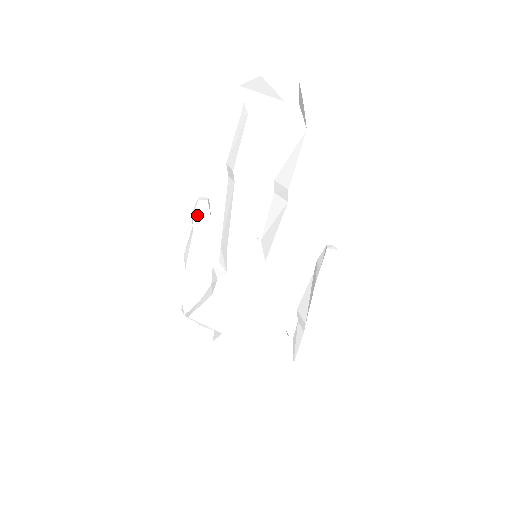
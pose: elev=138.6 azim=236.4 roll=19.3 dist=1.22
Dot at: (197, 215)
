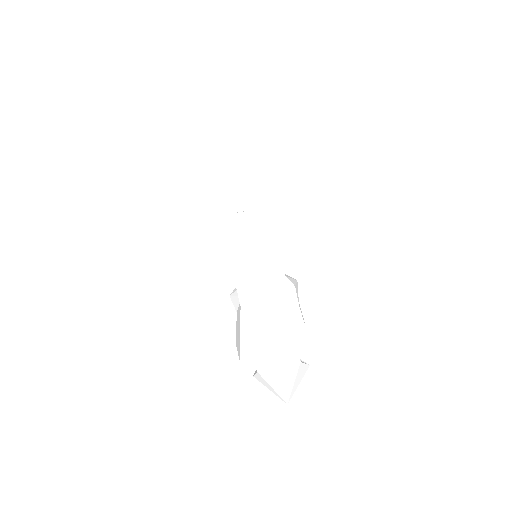
Dot at: occluded
